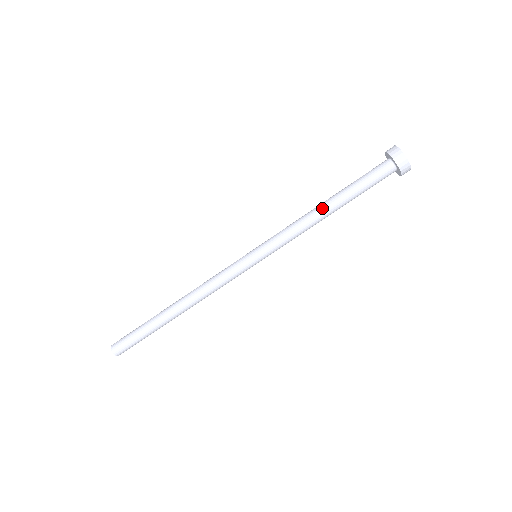
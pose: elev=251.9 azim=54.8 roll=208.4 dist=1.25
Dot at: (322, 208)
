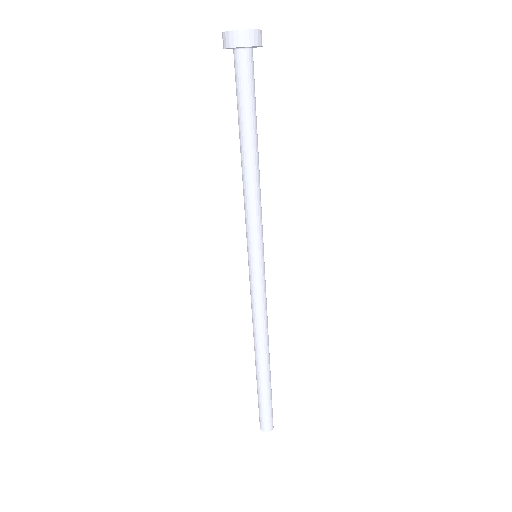
Dot at: (241, 160)
